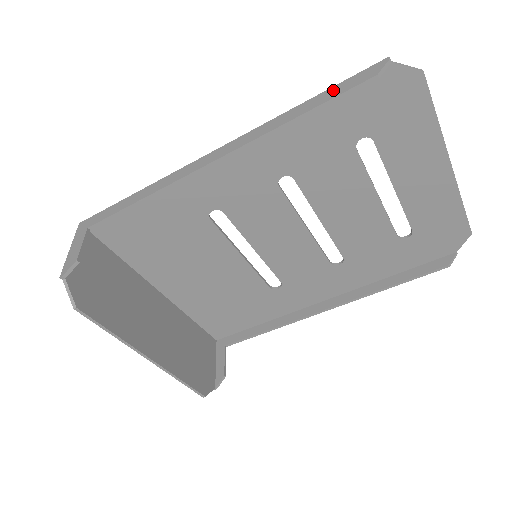
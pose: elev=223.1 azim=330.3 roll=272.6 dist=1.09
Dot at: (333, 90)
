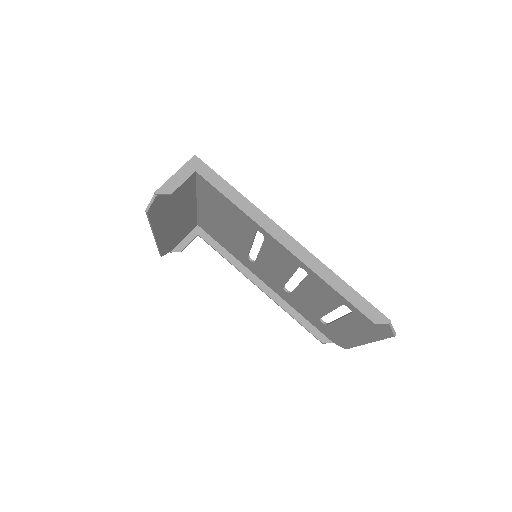
Dot at: (359, 299)
